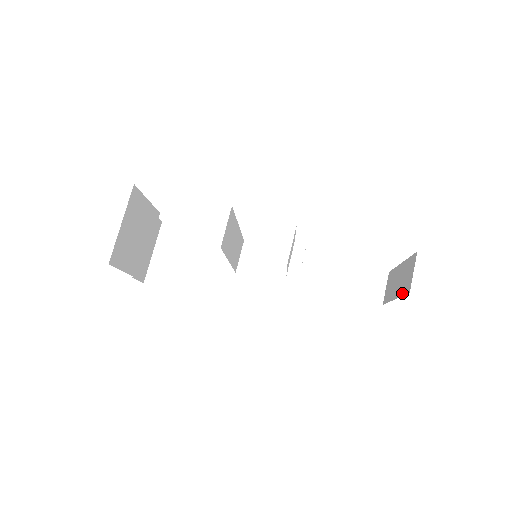
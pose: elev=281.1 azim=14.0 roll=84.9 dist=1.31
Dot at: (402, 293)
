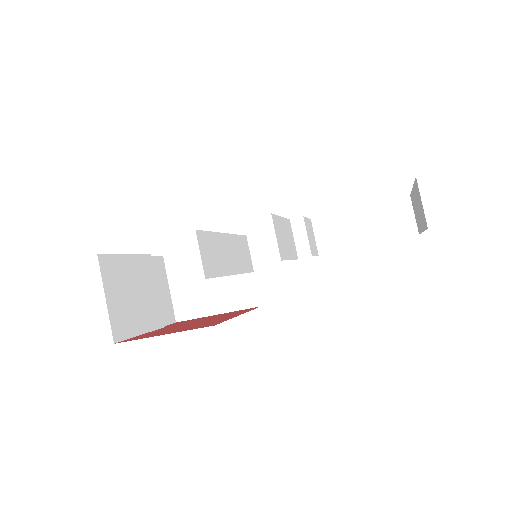
Dot at: (424, 227)
